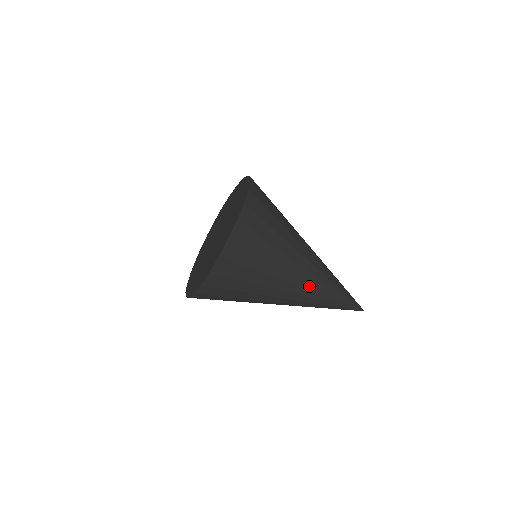
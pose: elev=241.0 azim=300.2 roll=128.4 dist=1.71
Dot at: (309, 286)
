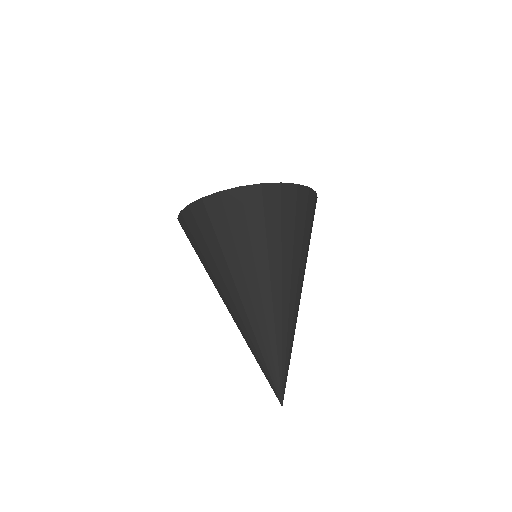
Dot at: (268, 310)
